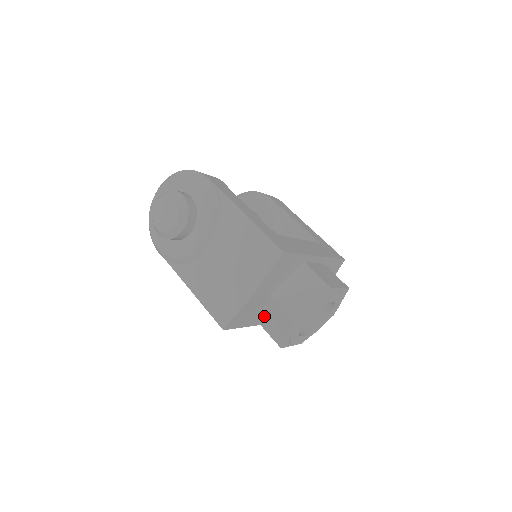
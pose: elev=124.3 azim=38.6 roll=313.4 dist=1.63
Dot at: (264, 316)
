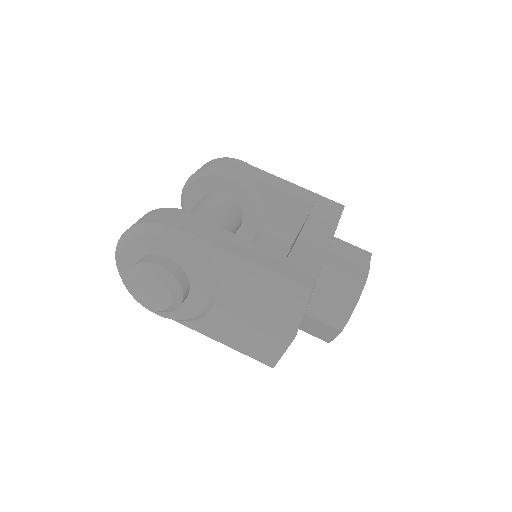
Dot at: (300, 325)
